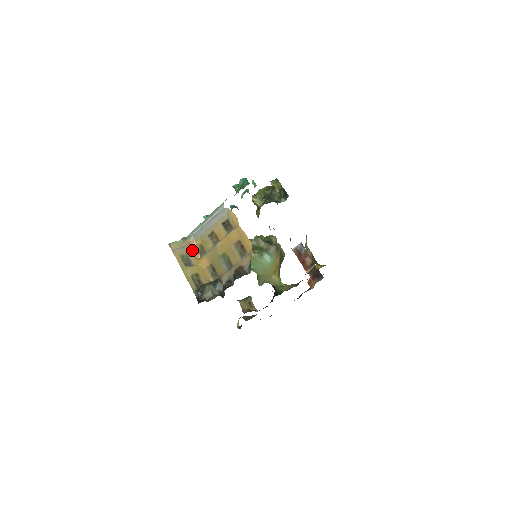
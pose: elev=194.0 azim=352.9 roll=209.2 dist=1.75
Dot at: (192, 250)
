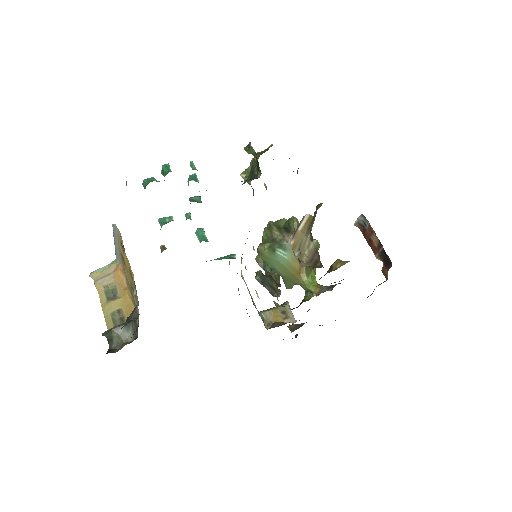
Dot at: (119, 277)
